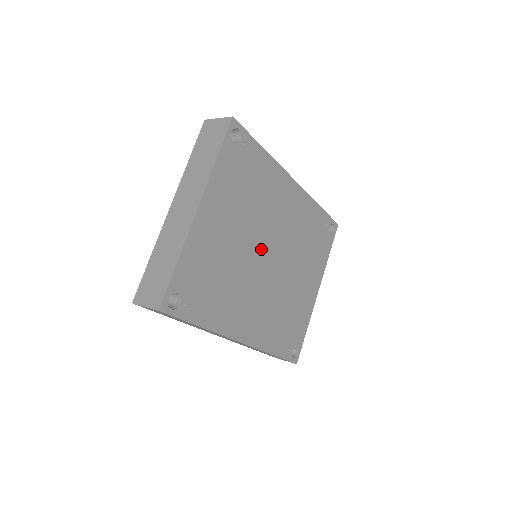
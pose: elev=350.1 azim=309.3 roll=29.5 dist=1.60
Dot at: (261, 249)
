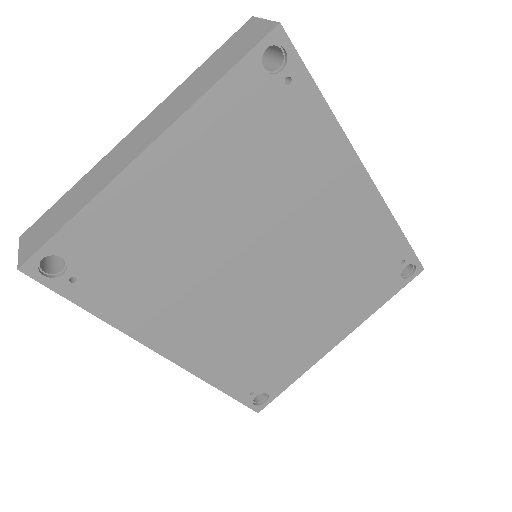
Dot at: (255, 252)
